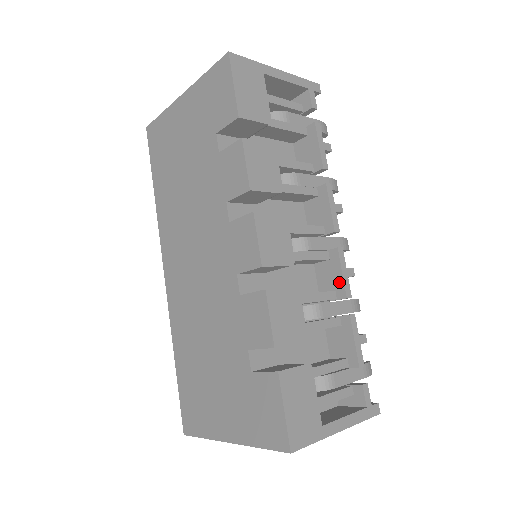
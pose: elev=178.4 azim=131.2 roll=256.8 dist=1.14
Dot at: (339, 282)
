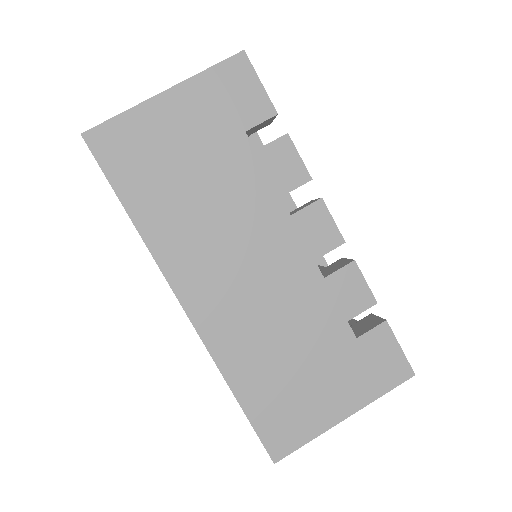
Dot at: occluded
